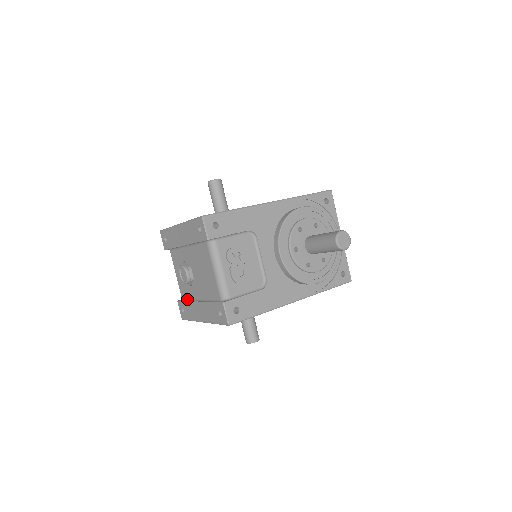
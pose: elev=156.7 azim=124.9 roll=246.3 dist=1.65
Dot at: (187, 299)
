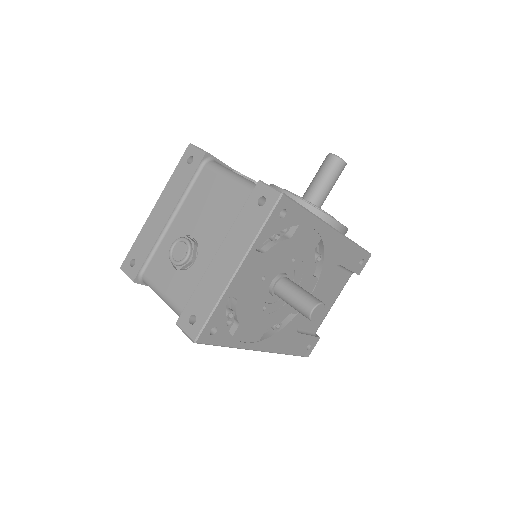
Dot at: (194, 292)
